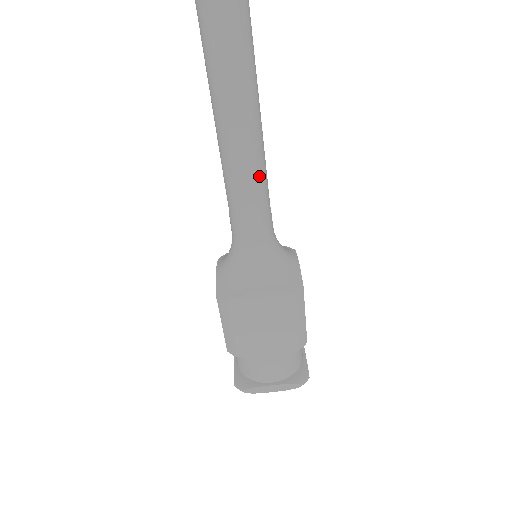
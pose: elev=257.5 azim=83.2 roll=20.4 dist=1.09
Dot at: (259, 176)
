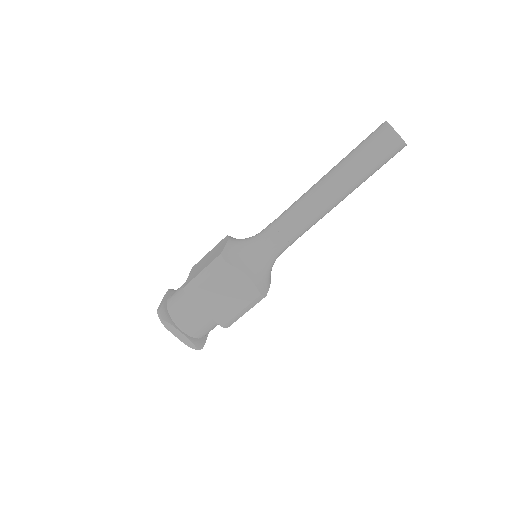
Dot at: (312, 223)
